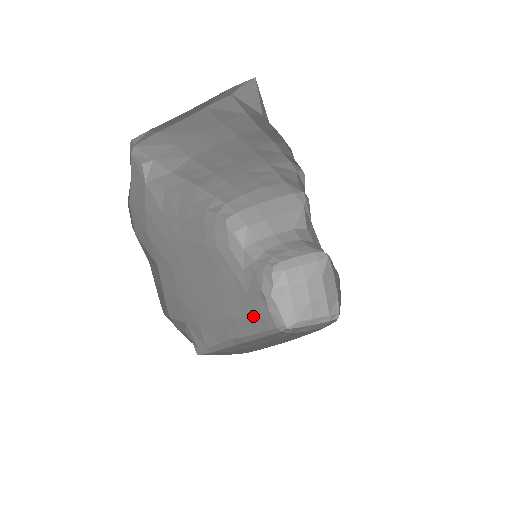
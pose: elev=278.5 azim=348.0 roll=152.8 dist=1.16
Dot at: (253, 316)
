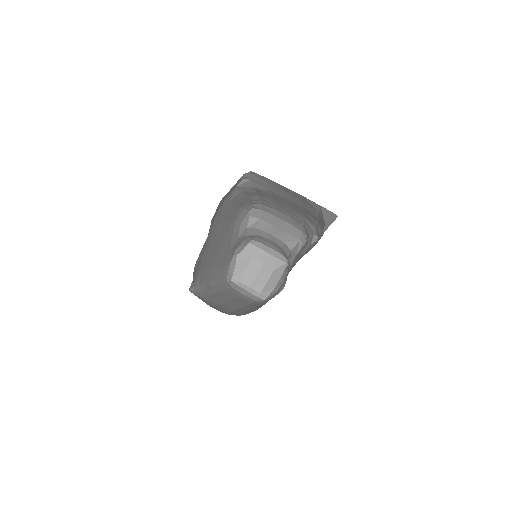
Dot at: (222, 267)
